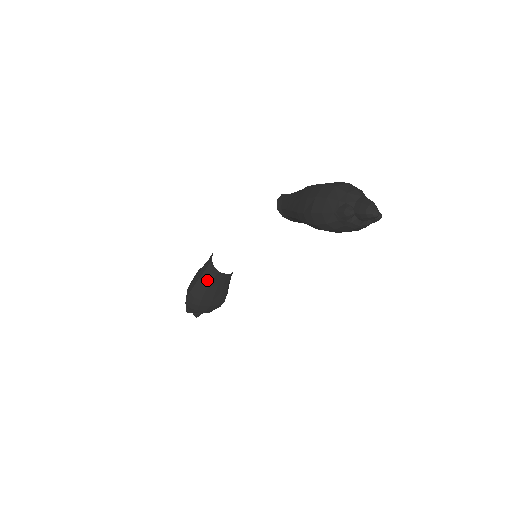
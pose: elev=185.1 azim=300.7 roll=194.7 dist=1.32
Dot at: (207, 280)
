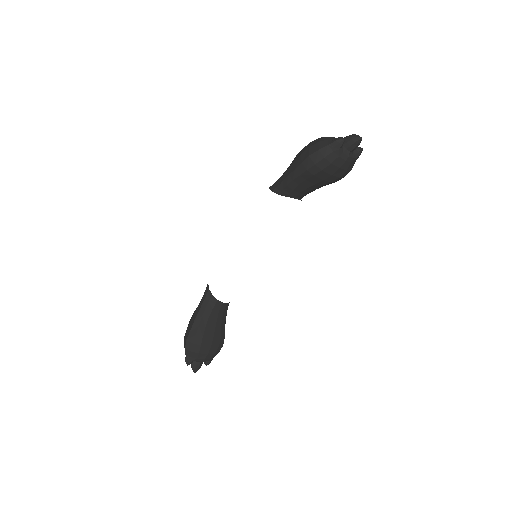
Dot at: (206, 312)
